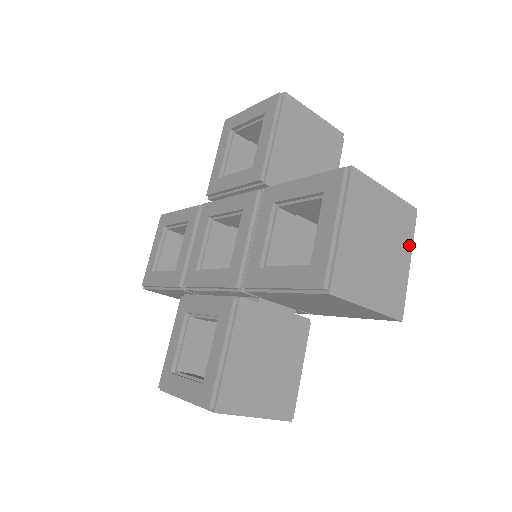
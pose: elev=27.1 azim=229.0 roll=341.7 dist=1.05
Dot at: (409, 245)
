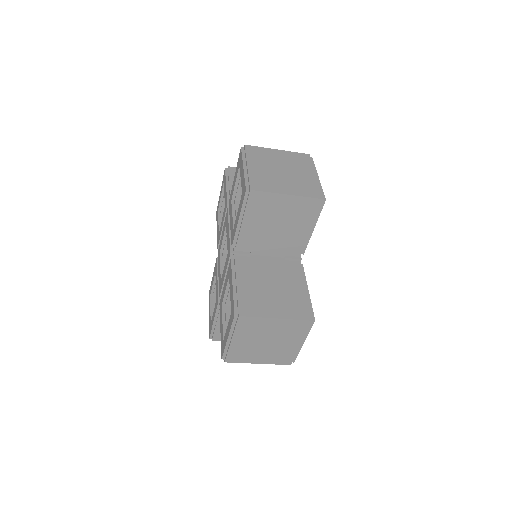
Dot at: (311, 168)
